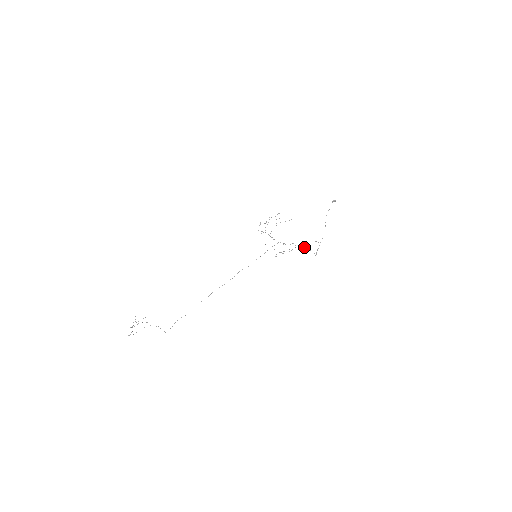
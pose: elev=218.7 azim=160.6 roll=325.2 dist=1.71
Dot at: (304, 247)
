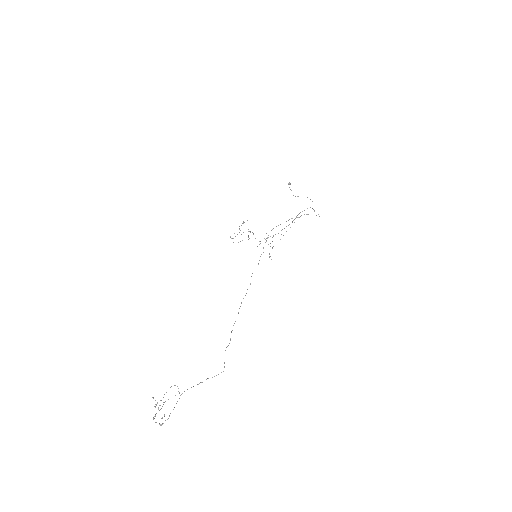
Dot at: occluded
